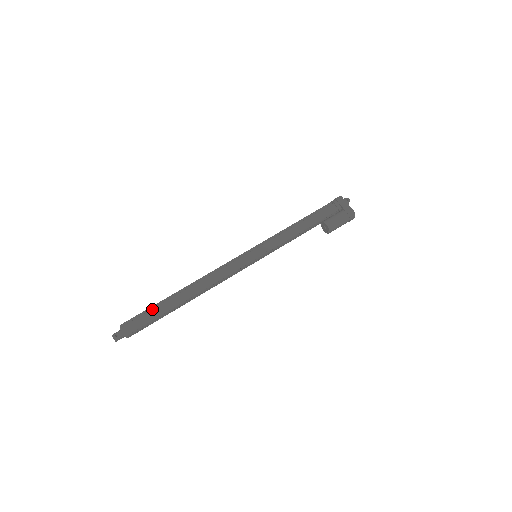
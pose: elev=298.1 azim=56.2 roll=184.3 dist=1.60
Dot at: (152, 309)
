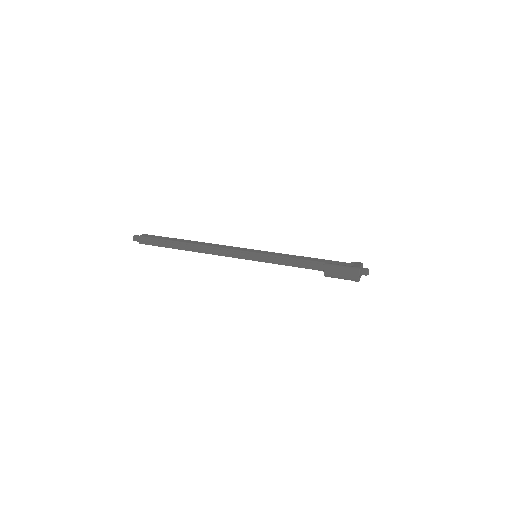
Dot at: (167, 237)
